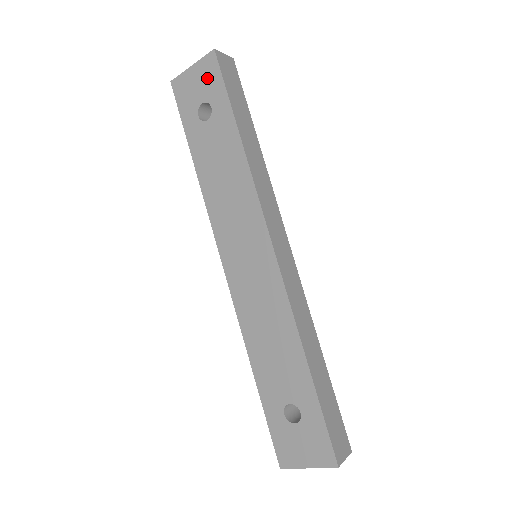
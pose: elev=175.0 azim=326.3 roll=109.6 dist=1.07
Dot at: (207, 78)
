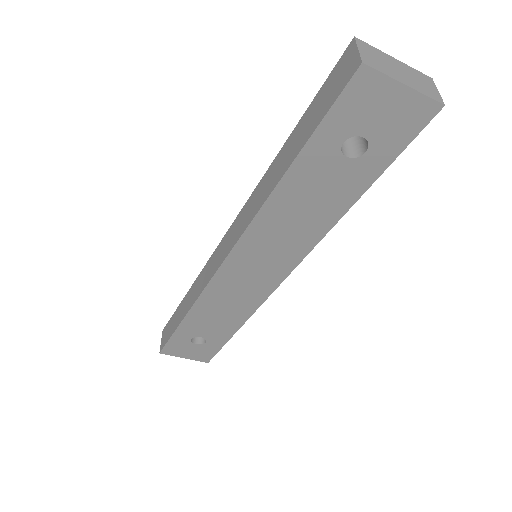
Dot at: (400, 122)
